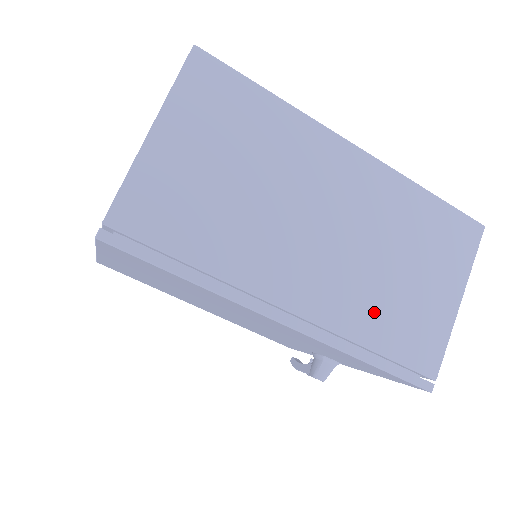
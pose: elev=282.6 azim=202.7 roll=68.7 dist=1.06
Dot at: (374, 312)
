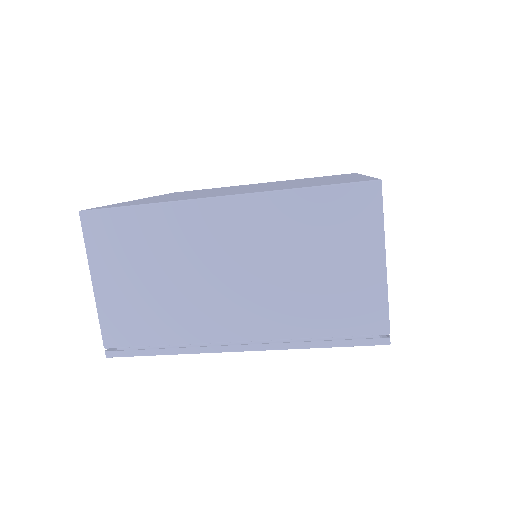
Dot at: (304, 311)
